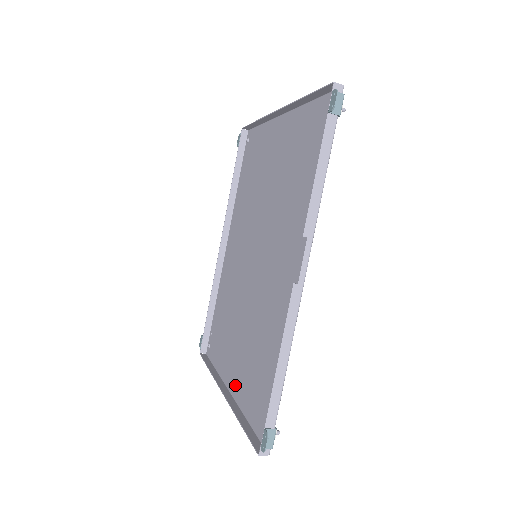
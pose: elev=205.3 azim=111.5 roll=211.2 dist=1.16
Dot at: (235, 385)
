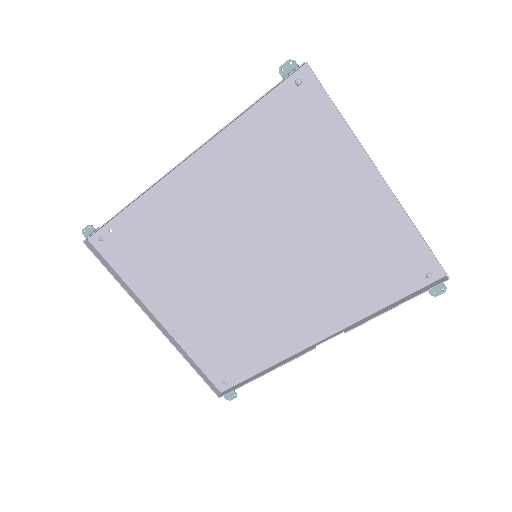
Dot at: (173, 323)
